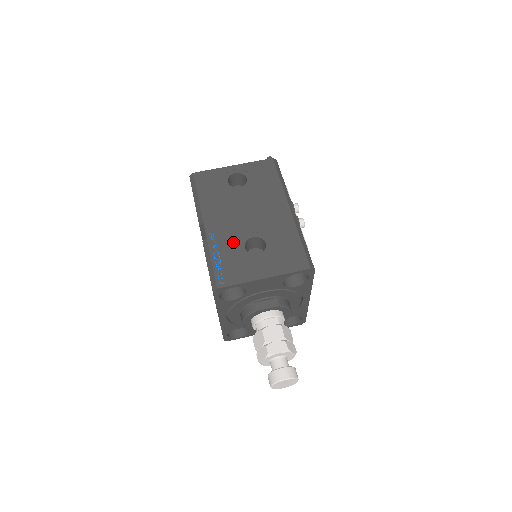
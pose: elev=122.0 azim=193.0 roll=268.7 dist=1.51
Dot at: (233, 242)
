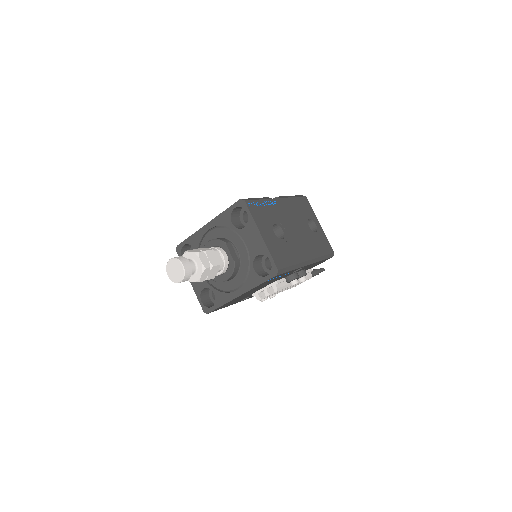
Dot at: (276, 216)
